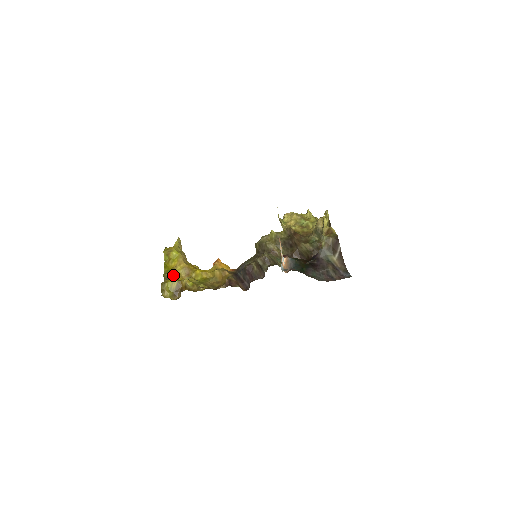
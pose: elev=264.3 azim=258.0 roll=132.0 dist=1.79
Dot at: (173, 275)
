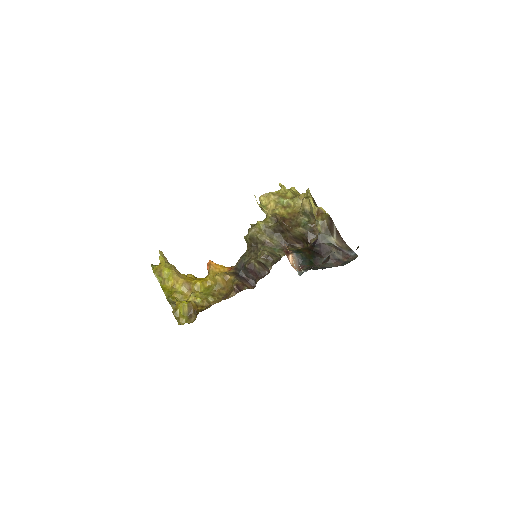
Dot at: (177, 296)
